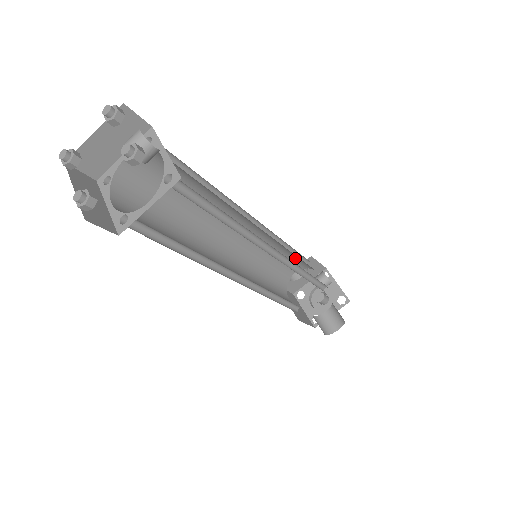
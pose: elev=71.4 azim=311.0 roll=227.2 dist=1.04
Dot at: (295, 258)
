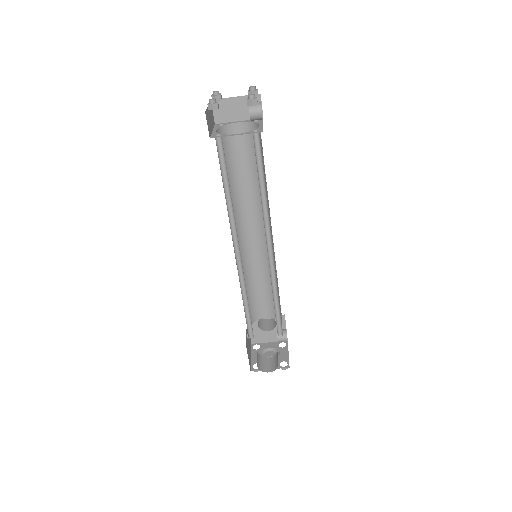
Dot at: occluded
